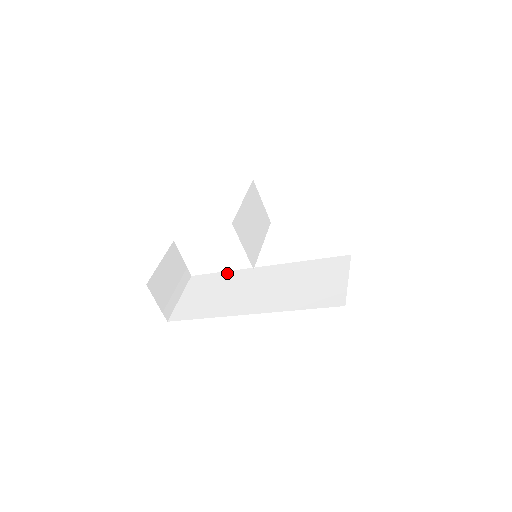
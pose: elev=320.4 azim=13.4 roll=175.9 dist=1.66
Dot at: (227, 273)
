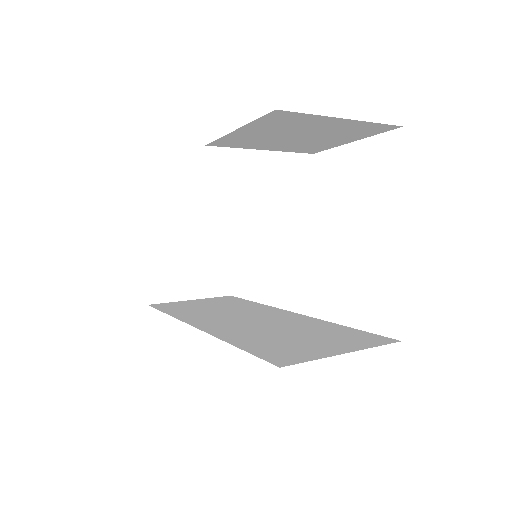
Dot at: (255, 303)
